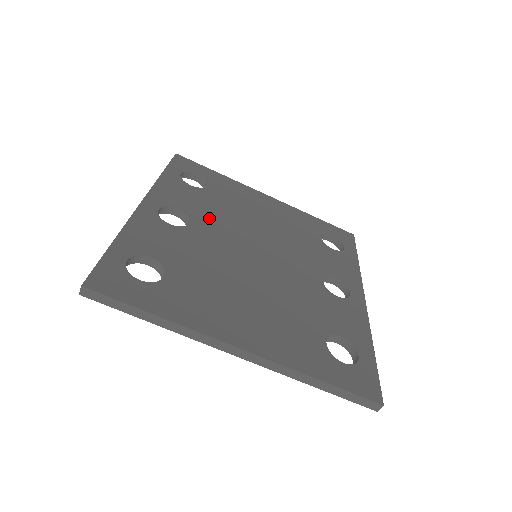
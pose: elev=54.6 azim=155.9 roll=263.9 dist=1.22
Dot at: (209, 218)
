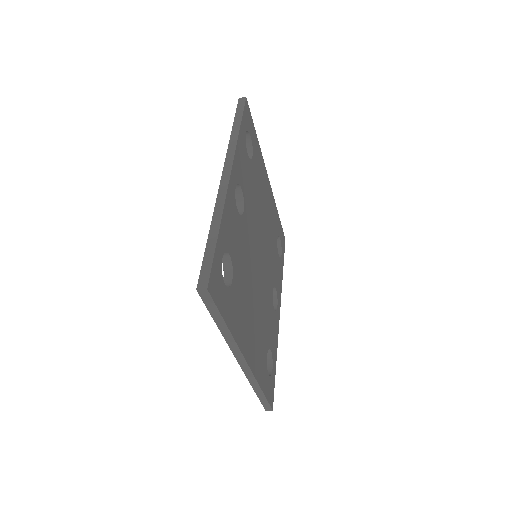
Dot at: (250, 206)
